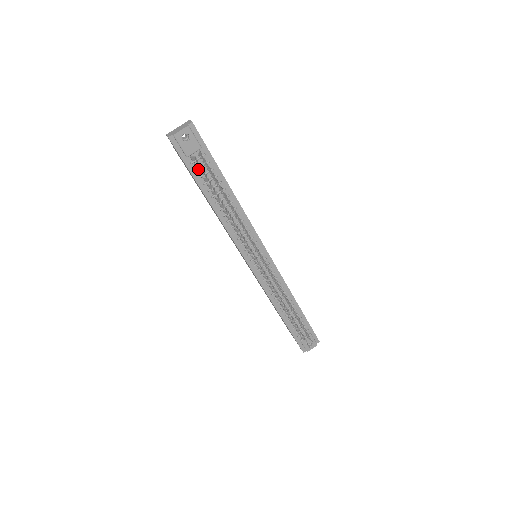
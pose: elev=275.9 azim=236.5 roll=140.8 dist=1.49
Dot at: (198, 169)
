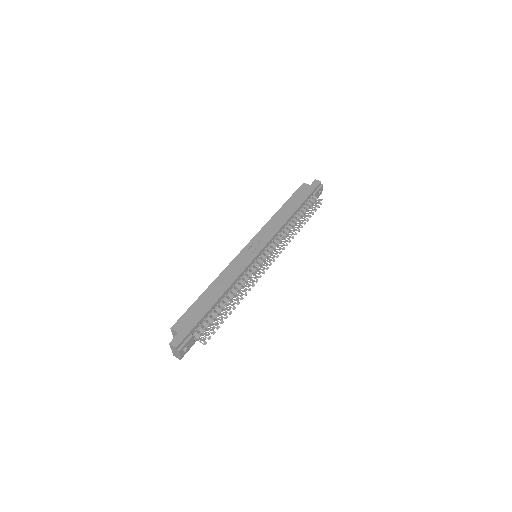
Dot at: occluded
